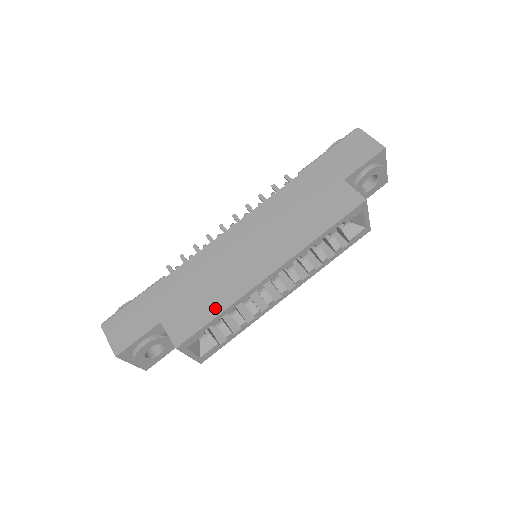
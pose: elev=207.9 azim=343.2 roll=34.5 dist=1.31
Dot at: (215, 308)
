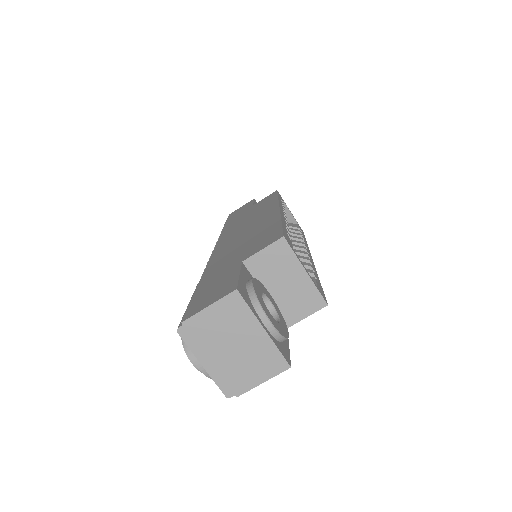
Dot at: (272, 226)
